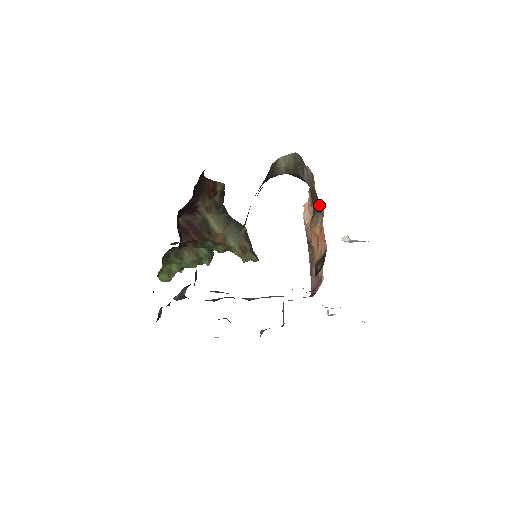
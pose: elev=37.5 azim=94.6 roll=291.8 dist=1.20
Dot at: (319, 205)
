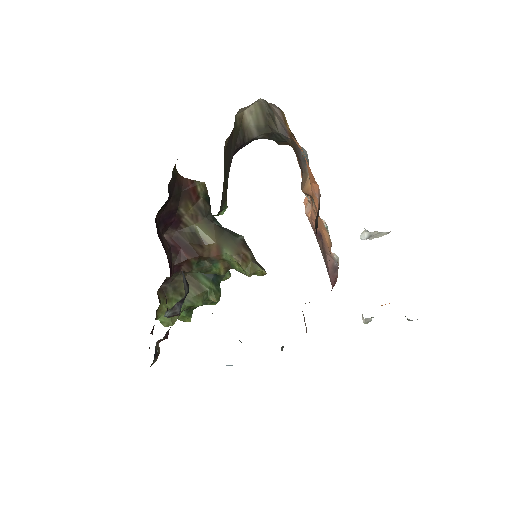
Dot at: (301, 151)
